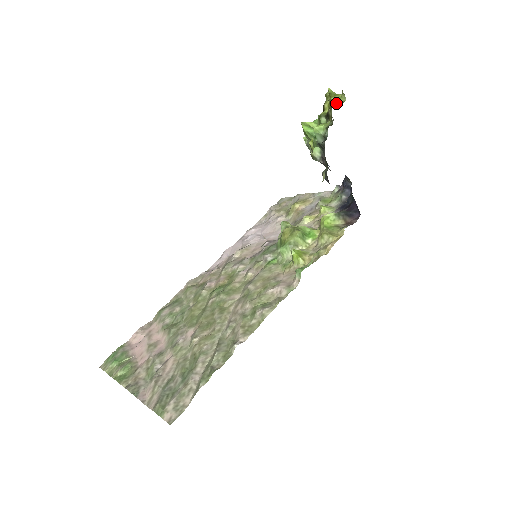
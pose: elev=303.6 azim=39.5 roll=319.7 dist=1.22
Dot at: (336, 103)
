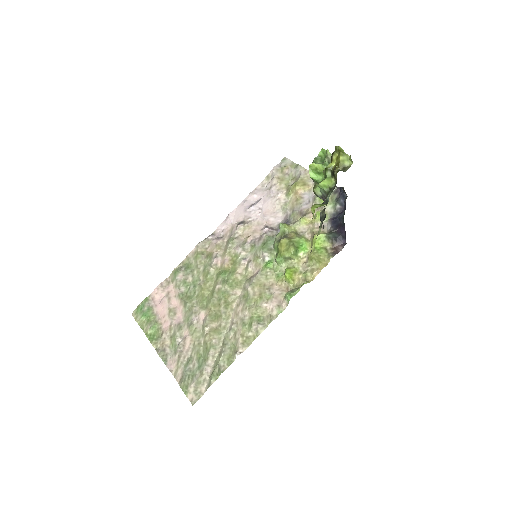
Dot at: (343, 165)
